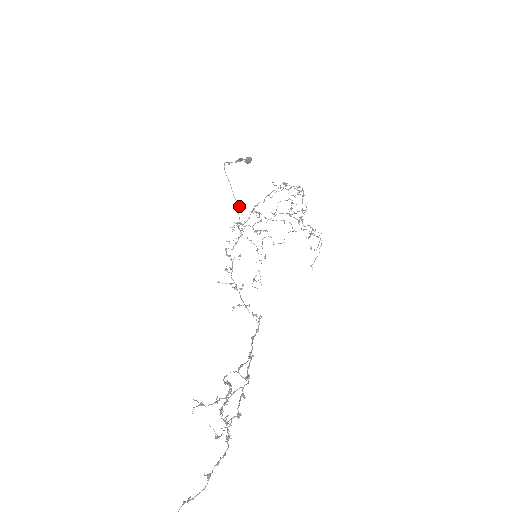
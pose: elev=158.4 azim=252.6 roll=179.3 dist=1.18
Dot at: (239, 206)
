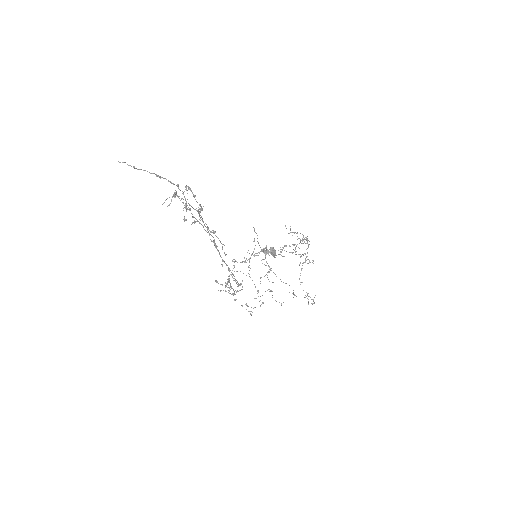
Dot at: (255, 245)
